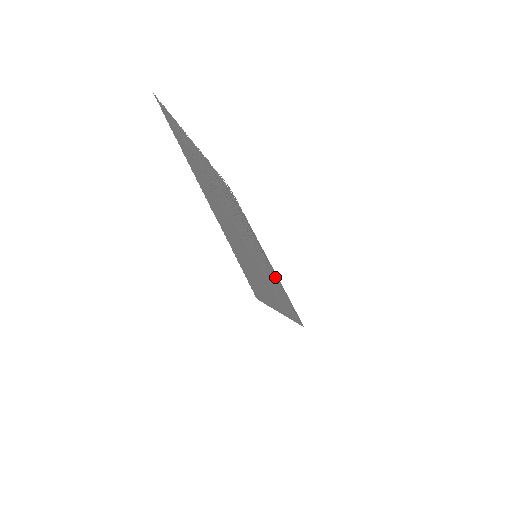
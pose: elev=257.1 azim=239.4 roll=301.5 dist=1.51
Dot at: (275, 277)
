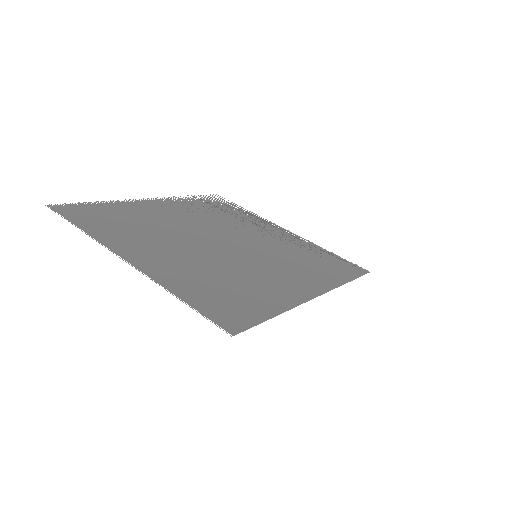
Dot at: (304, 249)
